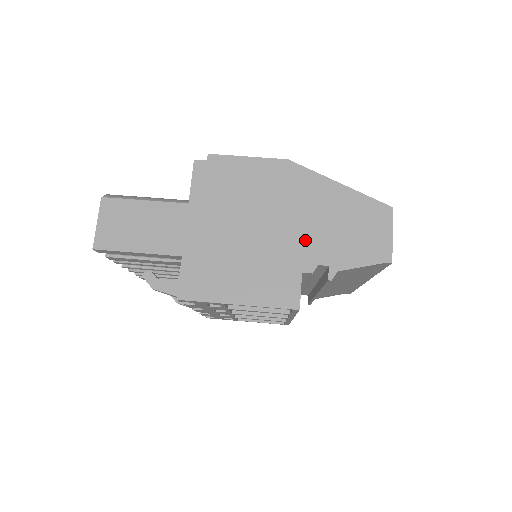
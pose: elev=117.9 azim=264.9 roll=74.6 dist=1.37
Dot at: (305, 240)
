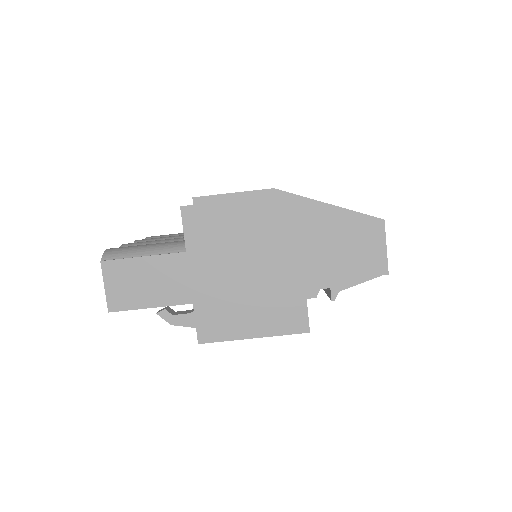
Dot at: (304, 268)
